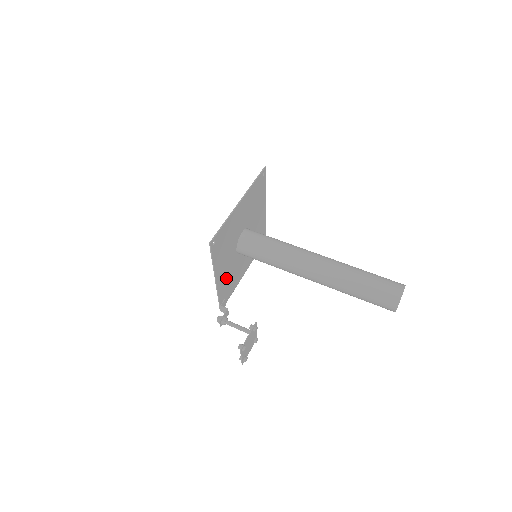
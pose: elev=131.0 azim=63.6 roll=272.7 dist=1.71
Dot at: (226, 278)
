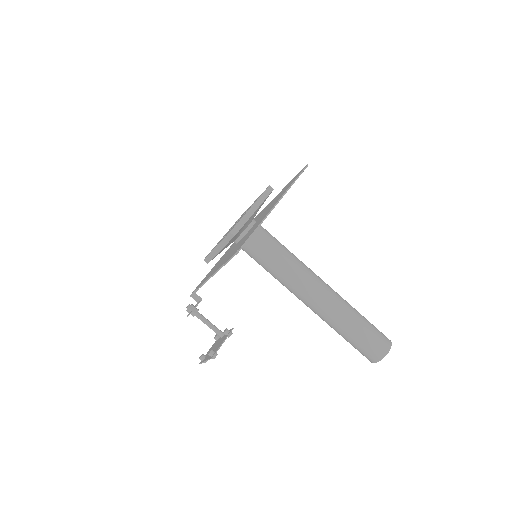
Dot at: occluded
